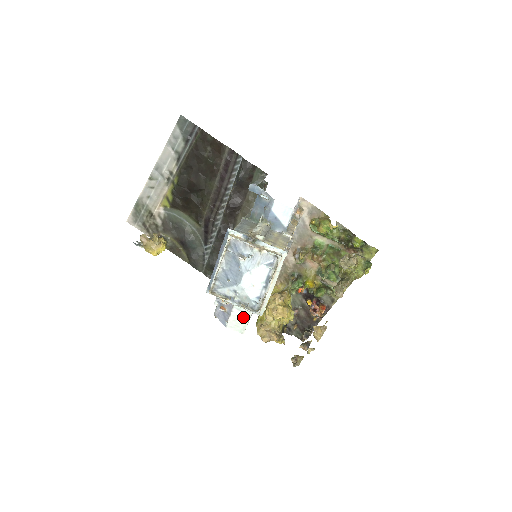
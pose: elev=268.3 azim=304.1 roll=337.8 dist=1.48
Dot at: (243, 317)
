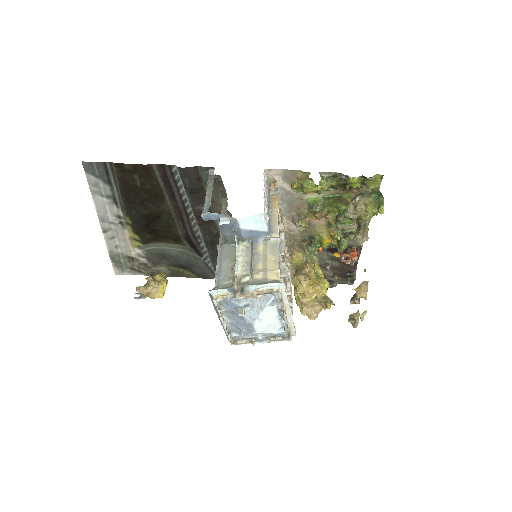
Dot at: occluded
